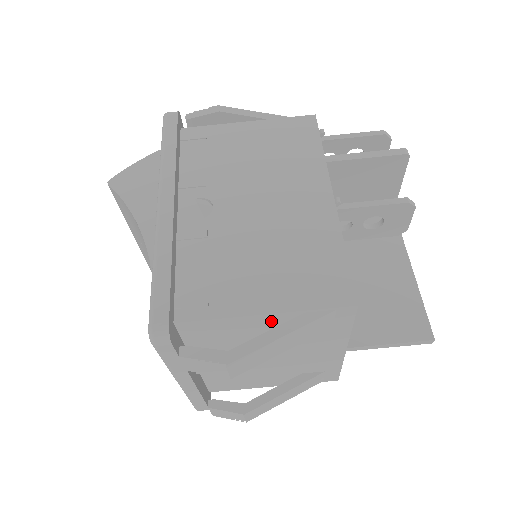
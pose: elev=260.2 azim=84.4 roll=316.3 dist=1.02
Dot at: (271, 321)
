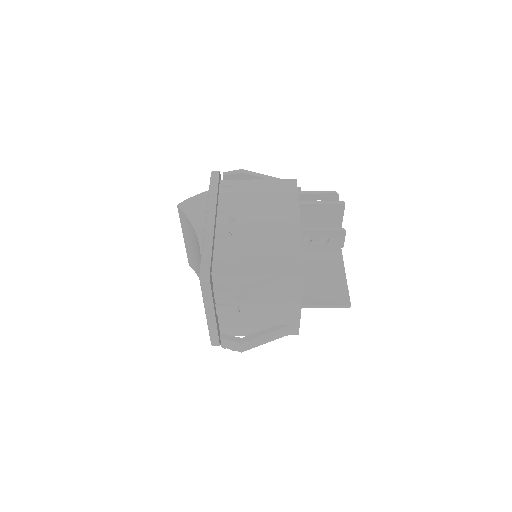
Dot at: (261, 279)
